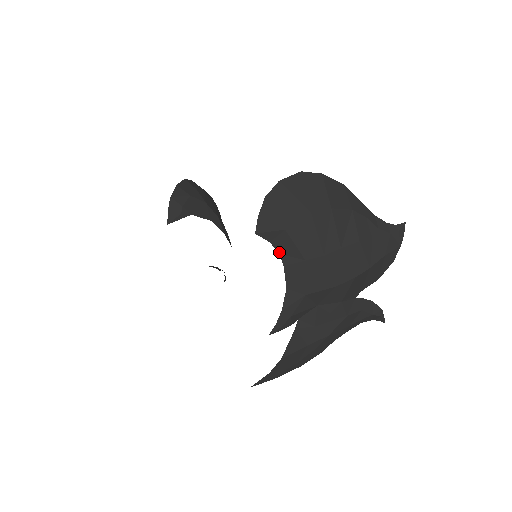
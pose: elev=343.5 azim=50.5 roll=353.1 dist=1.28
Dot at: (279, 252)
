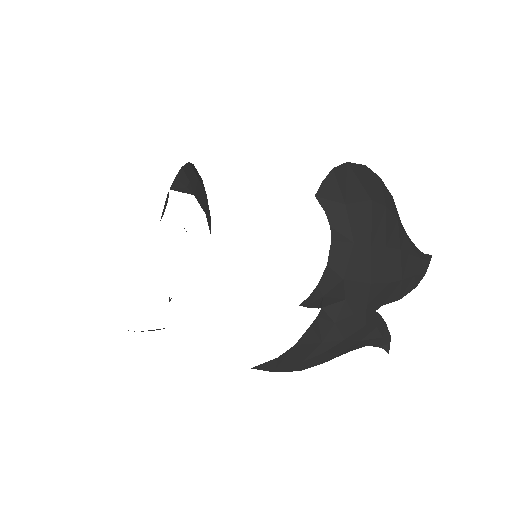
Dot at: (331, 225)
